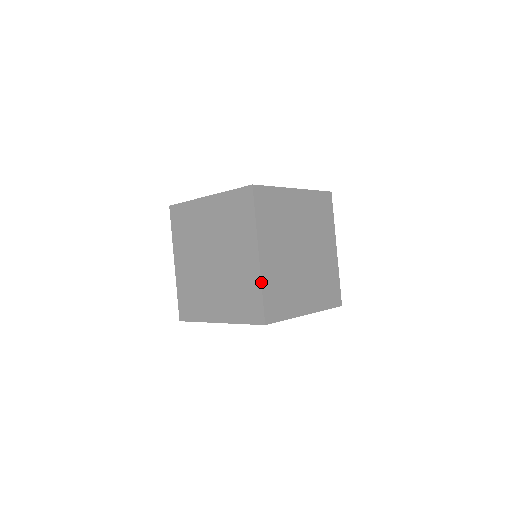
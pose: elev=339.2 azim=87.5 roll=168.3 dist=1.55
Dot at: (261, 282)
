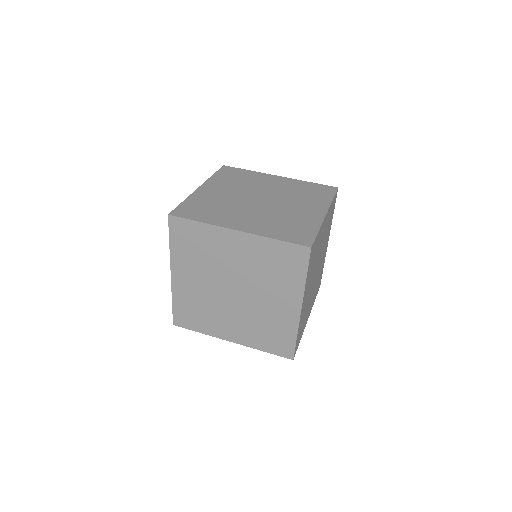
Dot at: (188, 197)
